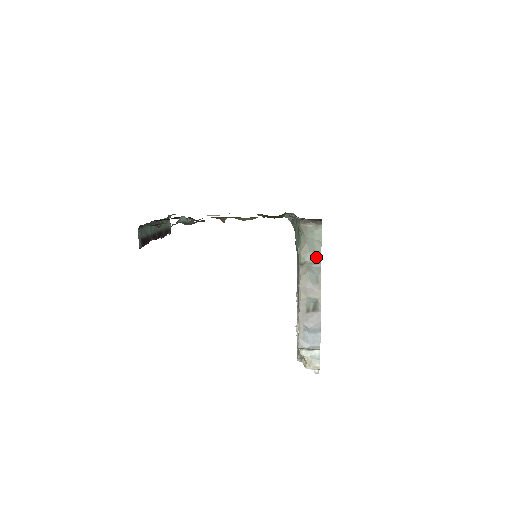
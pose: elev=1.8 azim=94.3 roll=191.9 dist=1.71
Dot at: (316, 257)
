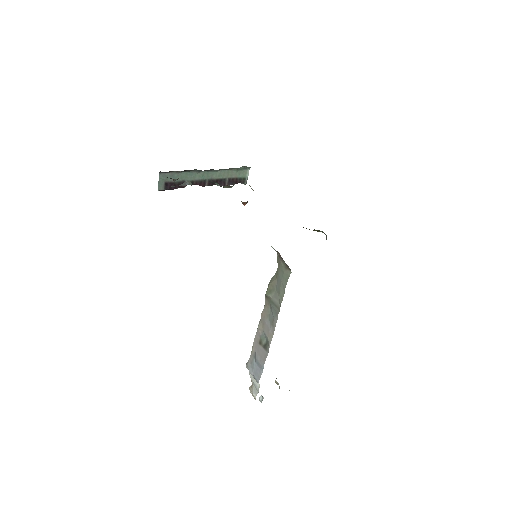
Dot at: (278, 300)
